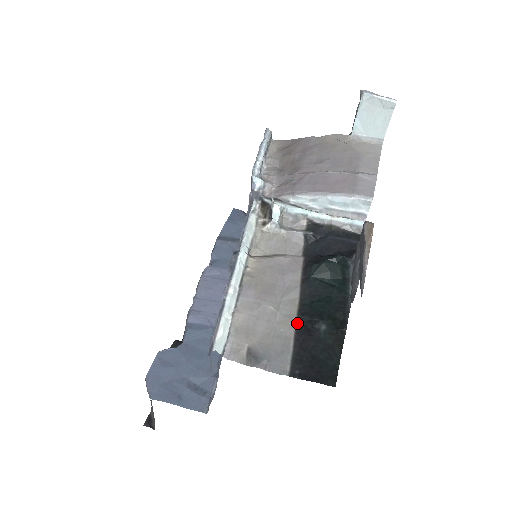
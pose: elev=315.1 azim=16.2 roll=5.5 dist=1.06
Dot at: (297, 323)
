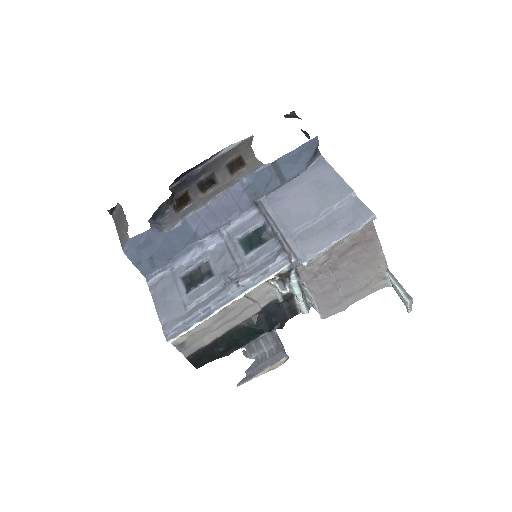
Dot at: (216, 340)
